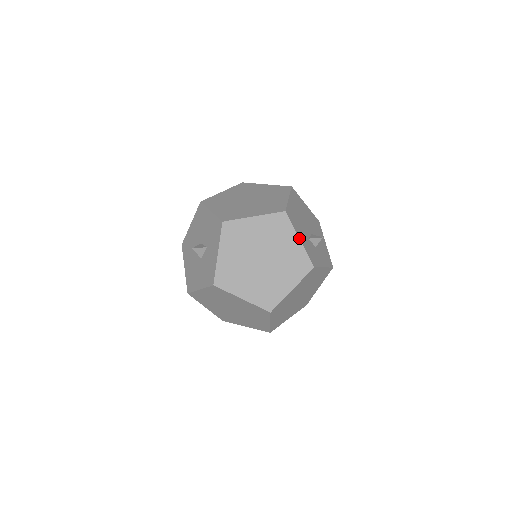
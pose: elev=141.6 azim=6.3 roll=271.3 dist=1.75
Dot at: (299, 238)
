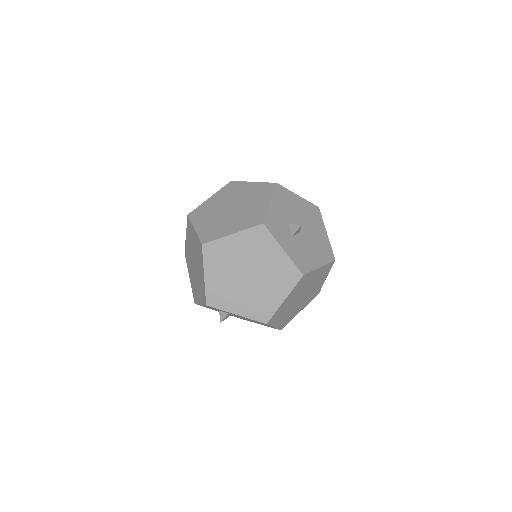
Dot at: (271, 201)
